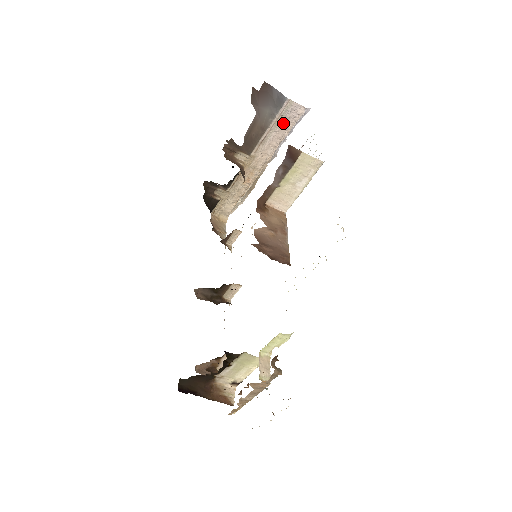
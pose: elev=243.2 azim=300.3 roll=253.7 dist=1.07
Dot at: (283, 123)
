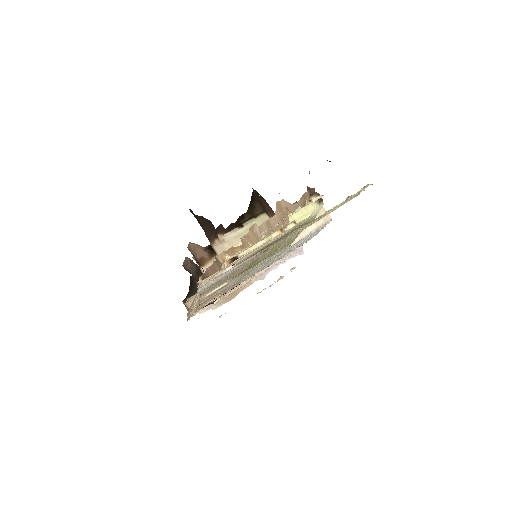
Dot at: occluded
